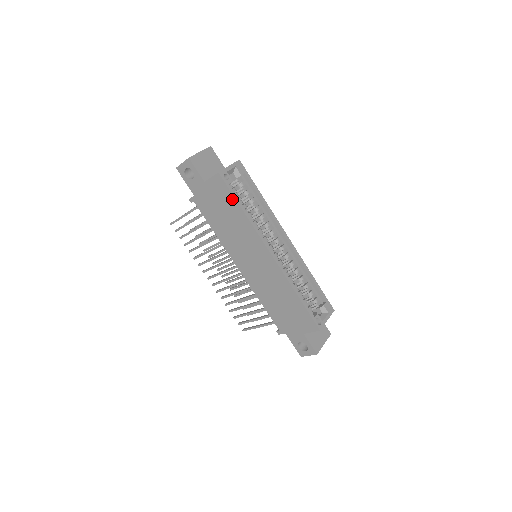
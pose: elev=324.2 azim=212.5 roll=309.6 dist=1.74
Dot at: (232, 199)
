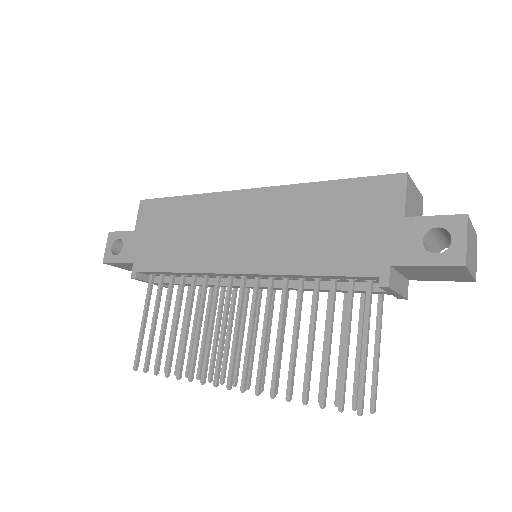
Dot at: (168, 202)
